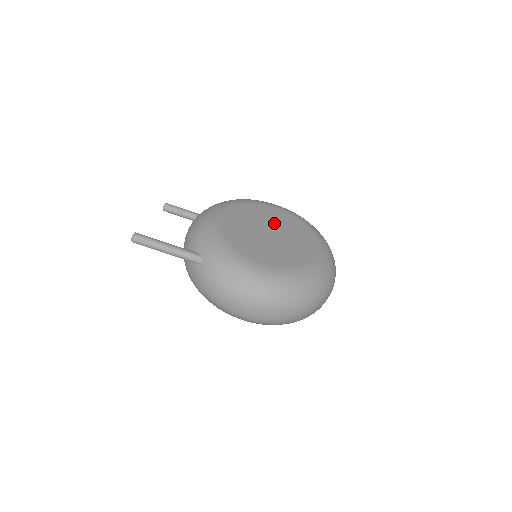
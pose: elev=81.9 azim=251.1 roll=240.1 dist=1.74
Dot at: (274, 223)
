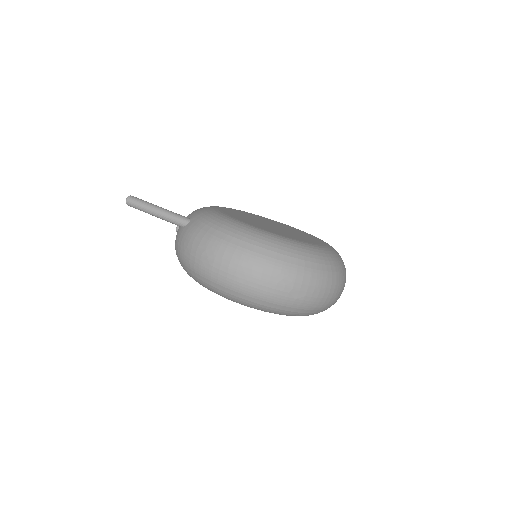
Dot at: (280, 226)
